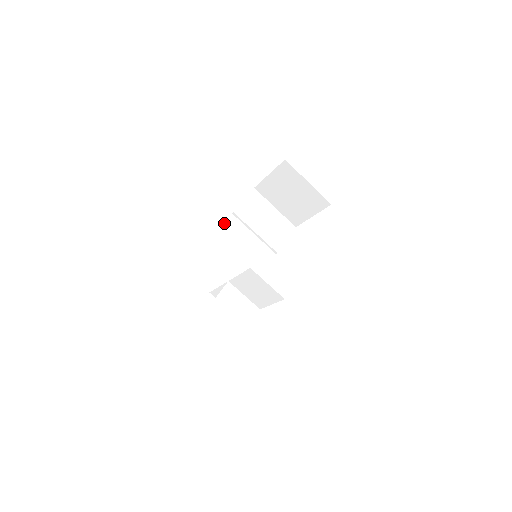
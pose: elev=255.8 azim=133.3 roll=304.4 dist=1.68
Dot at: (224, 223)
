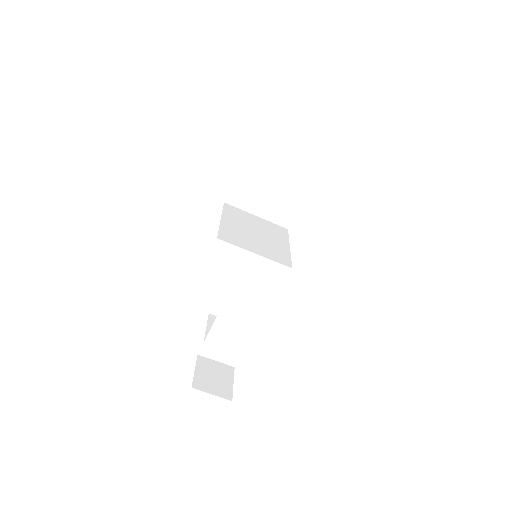
Dot at: (233, 181)
